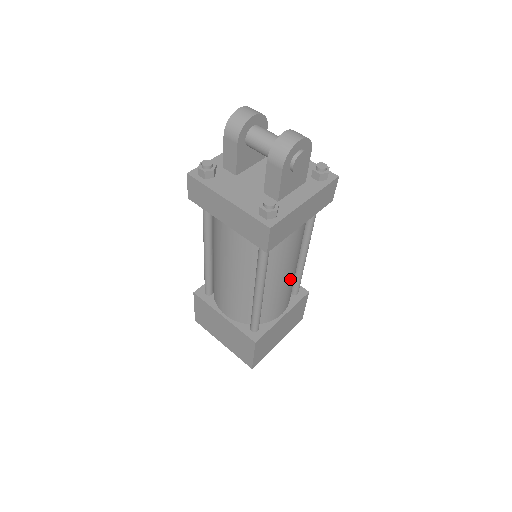
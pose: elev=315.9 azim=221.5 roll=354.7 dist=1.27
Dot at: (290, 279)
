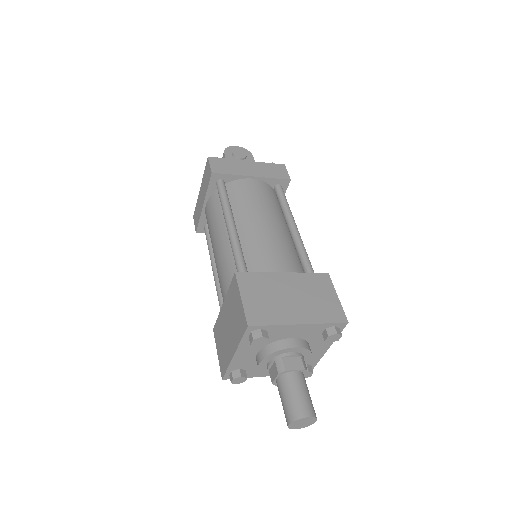
Dot at: (272, 231)
